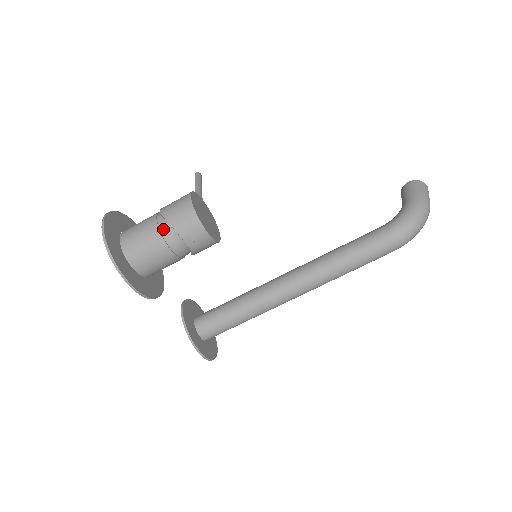
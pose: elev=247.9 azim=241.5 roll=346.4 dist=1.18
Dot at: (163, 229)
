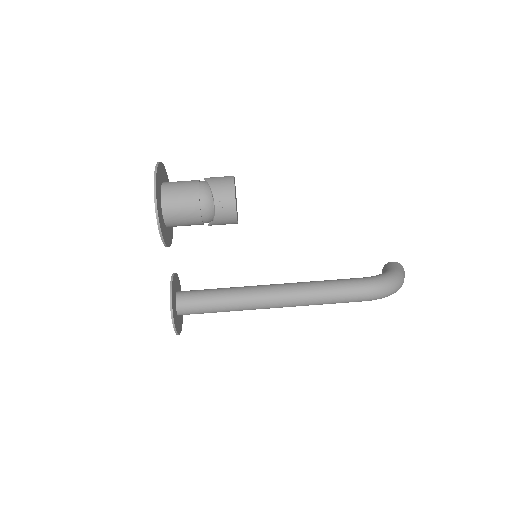
Dot at: (202, 189)
